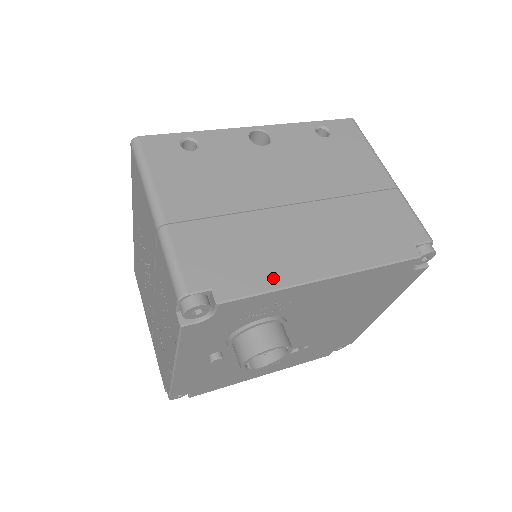
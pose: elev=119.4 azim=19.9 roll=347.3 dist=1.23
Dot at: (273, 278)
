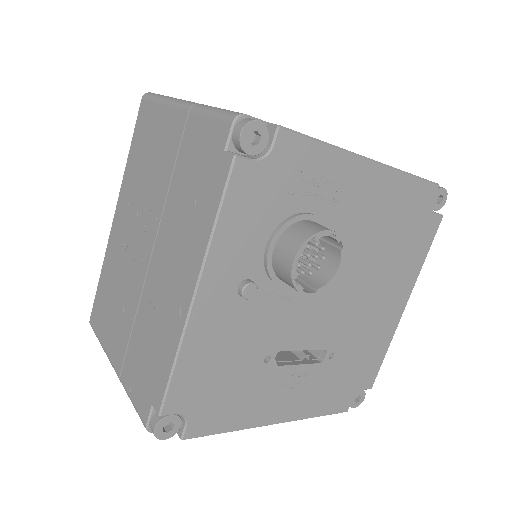
Dot at: occluded
